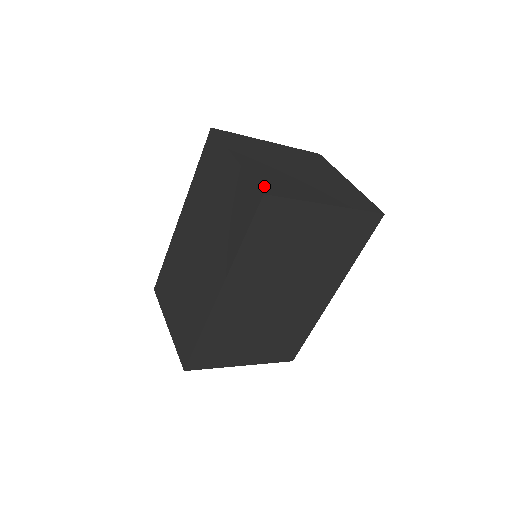
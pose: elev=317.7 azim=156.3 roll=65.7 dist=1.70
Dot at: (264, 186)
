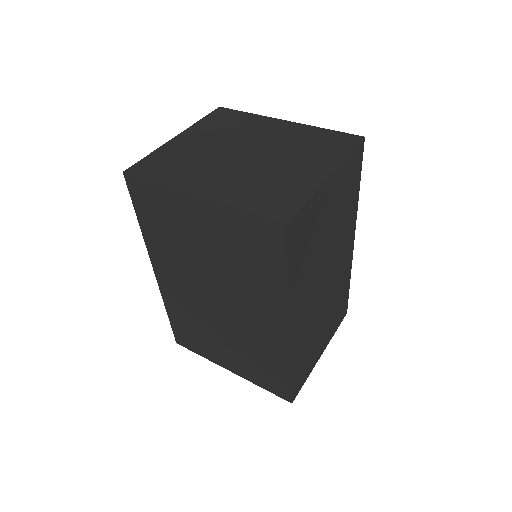
Dot at: (143, 165)
